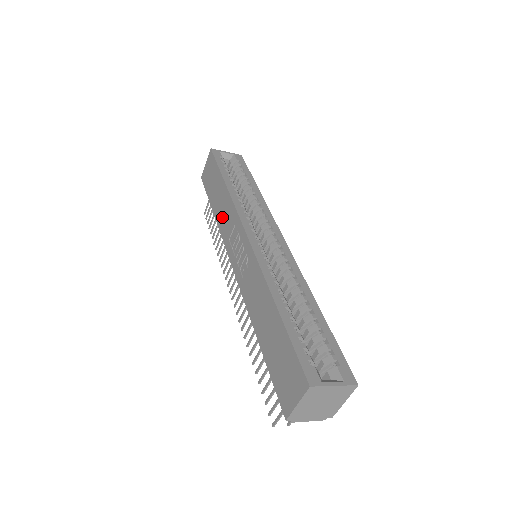
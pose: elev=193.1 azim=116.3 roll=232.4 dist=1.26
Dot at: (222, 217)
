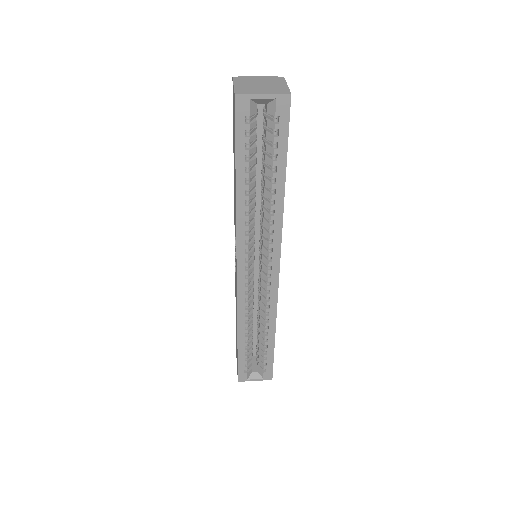
Dot at: (234, 201)
